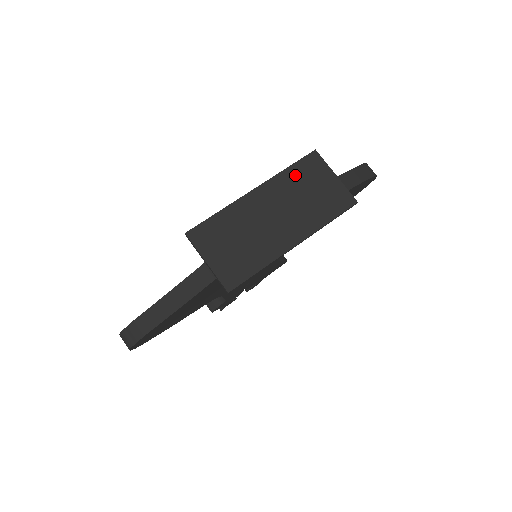
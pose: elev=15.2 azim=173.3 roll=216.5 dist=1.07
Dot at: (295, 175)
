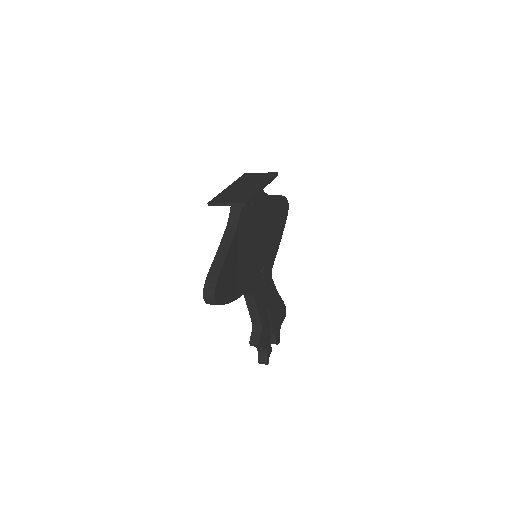
Dot at: (243, 179)
